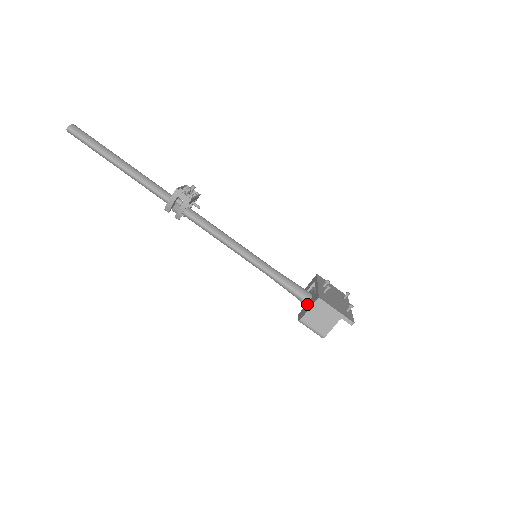
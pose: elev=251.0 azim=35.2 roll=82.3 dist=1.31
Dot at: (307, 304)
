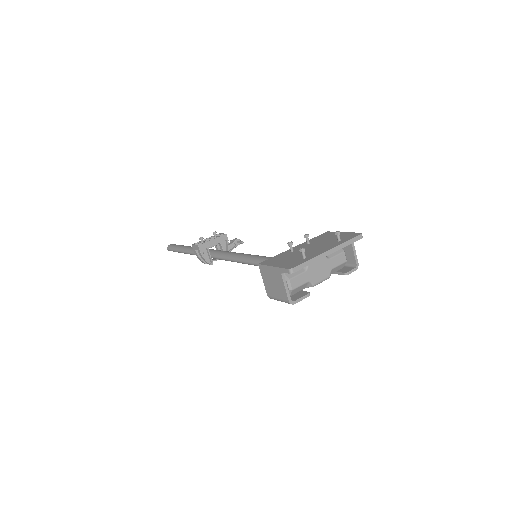
Dot at: occluded
